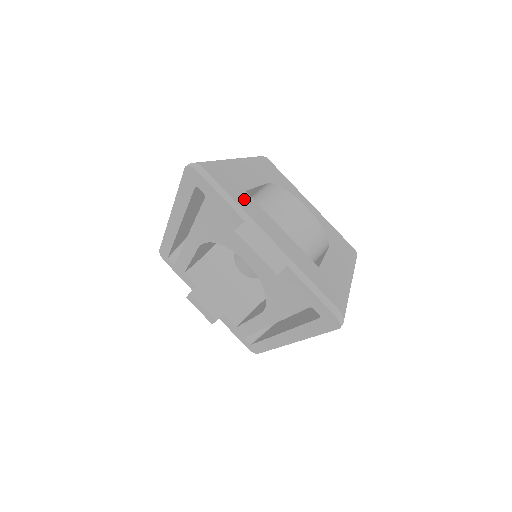
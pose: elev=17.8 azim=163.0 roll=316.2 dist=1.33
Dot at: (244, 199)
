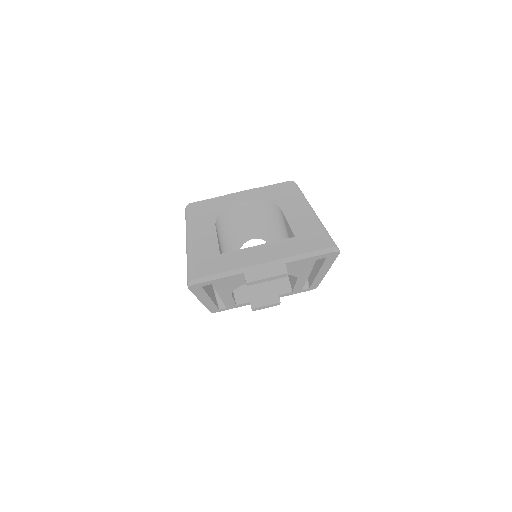
Dot at: (227, 261)
